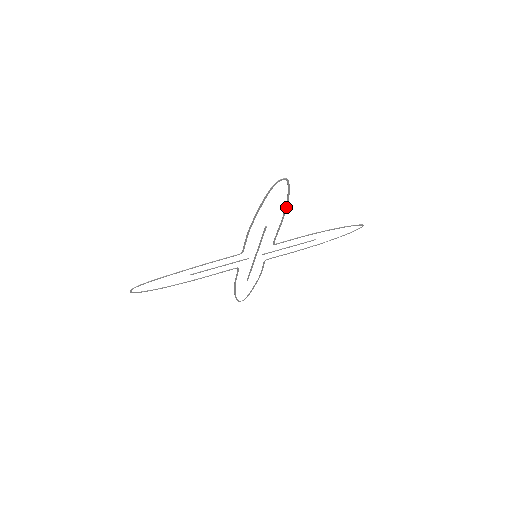
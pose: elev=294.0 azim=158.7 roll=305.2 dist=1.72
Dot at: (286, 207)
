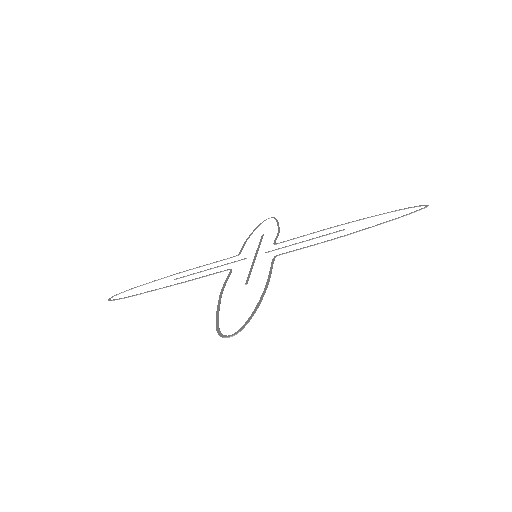
Dot at: (263, 294)
